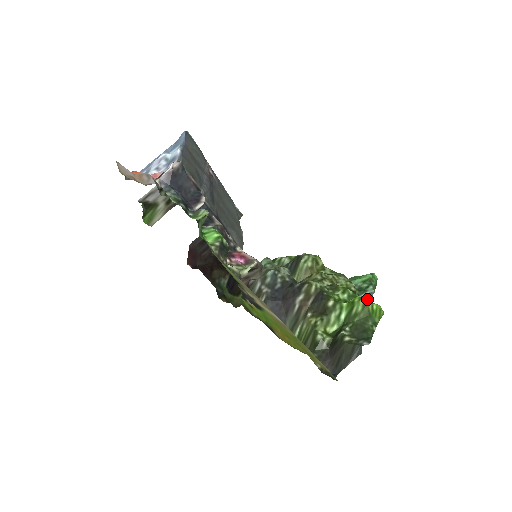
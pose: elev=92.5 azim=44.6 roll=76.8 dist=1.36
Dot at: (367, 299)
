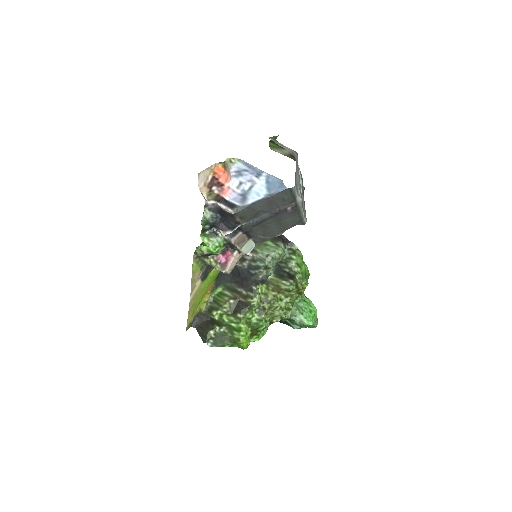
Dot at: (288, 325)
